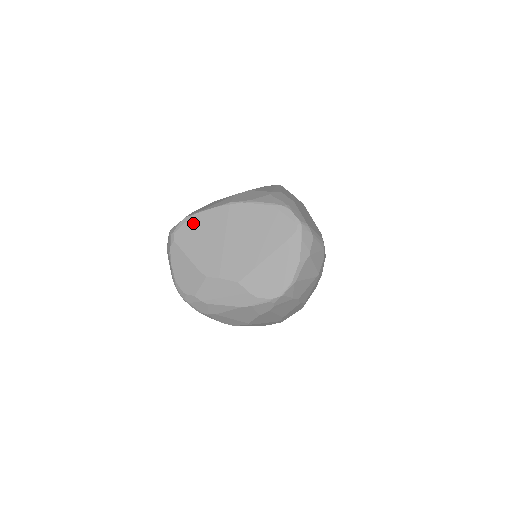
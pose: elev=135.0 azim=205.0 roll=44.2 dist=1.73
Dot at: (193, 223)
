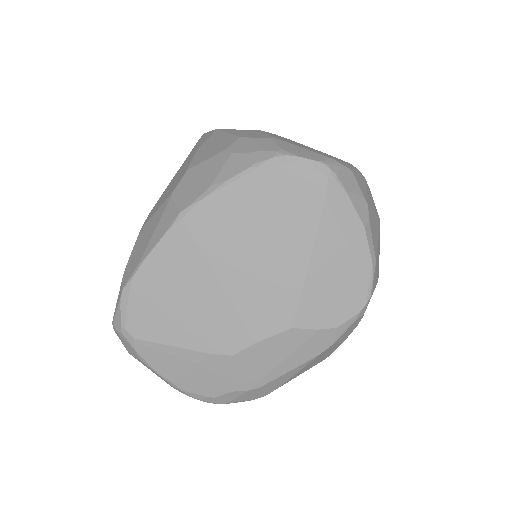
Dot at: (143, 290)
